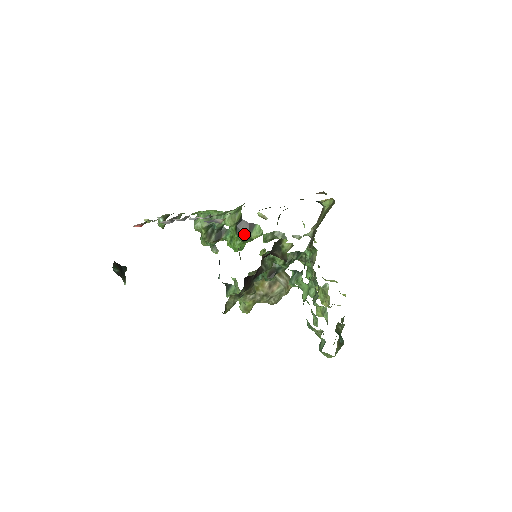
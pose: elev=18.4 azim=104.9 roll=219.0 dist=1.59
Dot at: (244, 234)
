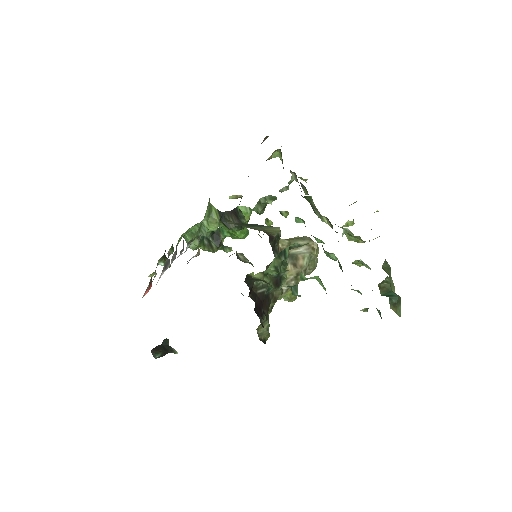
Dot at: occluded
